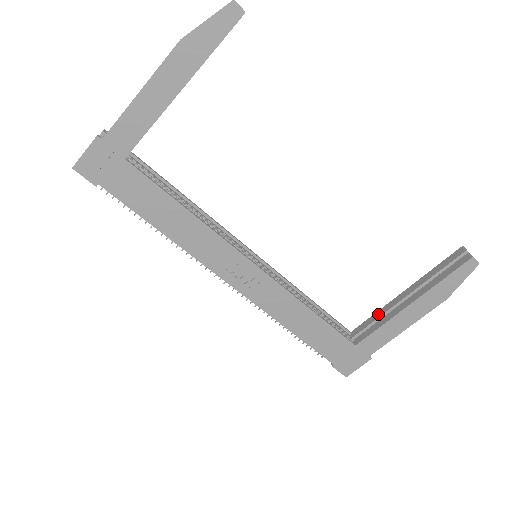
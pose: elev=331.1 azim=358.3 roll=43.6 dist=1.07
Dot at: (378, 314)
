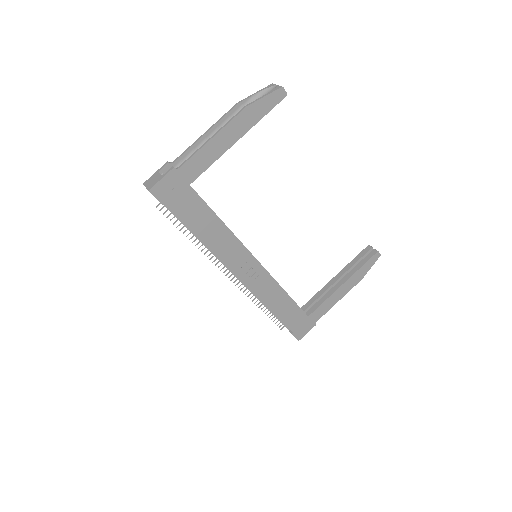
Dot at: (319, 293)
